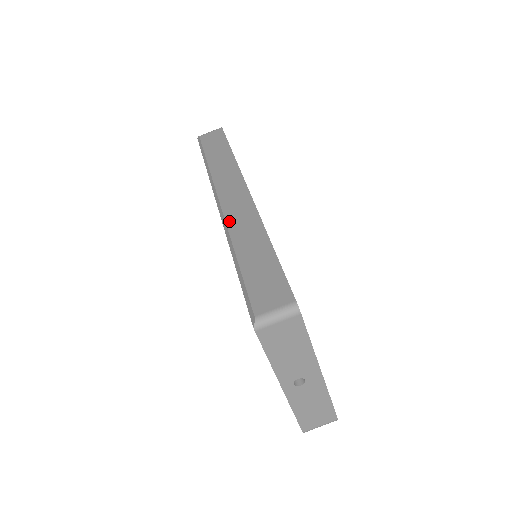
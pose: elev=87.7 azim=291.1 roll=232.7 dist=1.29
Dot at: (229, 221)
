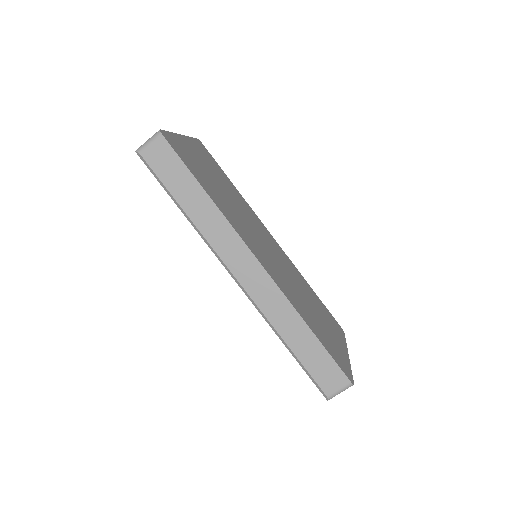
Dot at: (262, 307)
